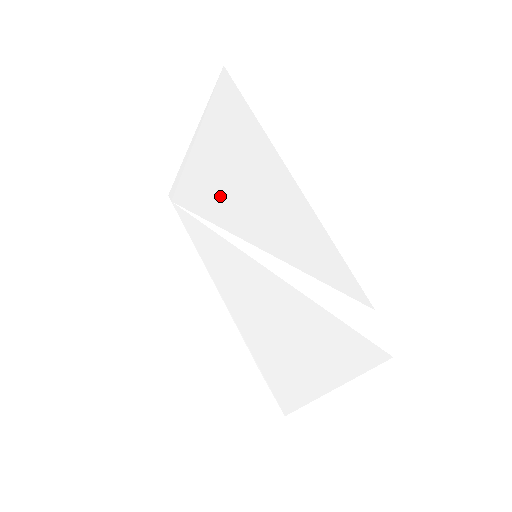
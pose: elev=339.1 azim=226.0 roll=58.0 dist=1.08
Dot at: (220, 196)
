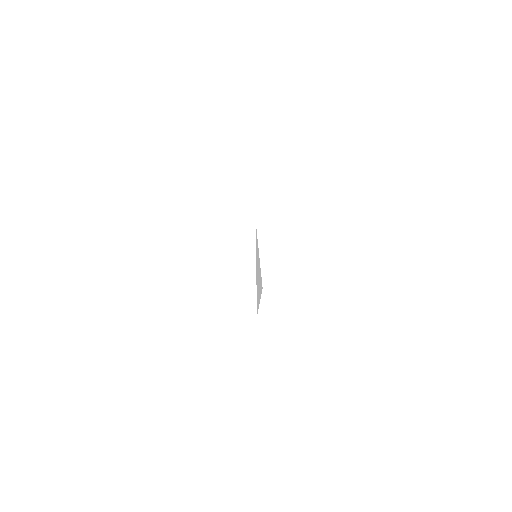
Dot at: occluded
